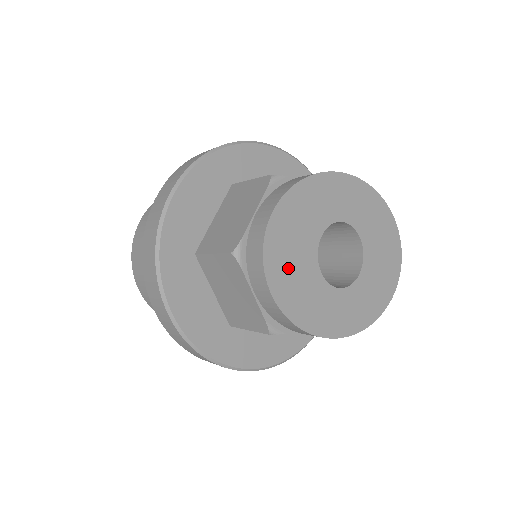
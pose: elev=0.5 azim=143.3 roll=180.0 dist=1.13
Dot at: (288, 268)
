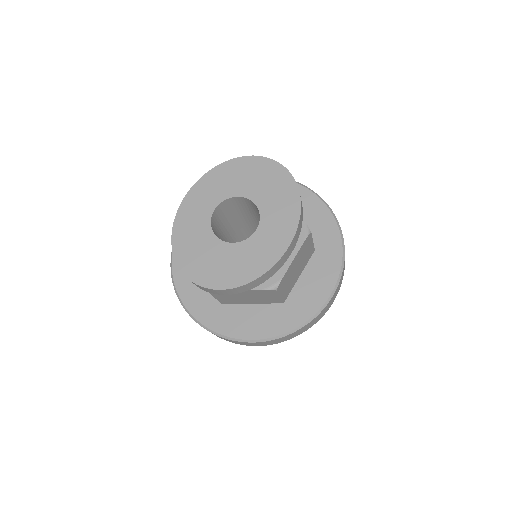
Dot at: (215, 269)
